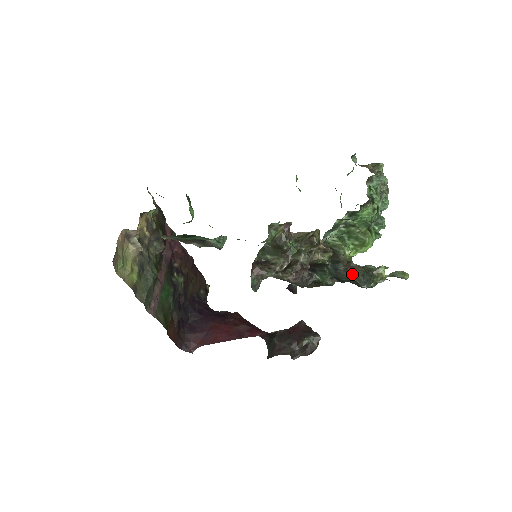
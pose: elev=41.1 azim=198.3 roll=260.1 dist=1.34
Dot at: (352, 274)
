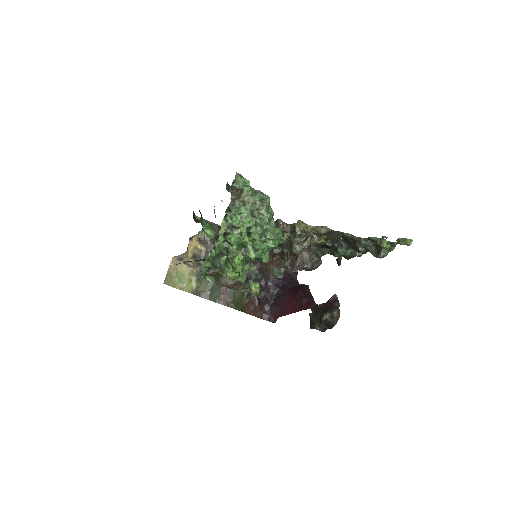
Dot at: (360, 248)
